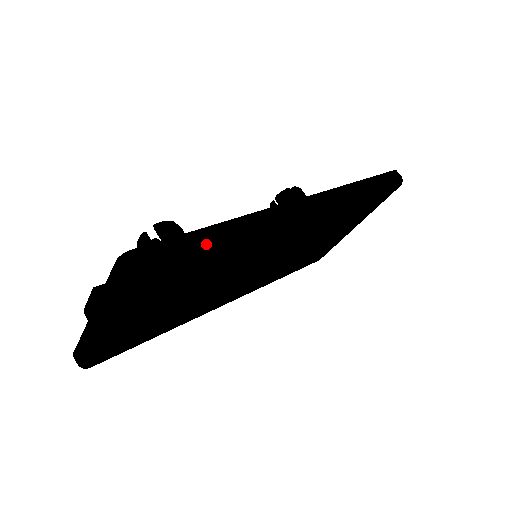
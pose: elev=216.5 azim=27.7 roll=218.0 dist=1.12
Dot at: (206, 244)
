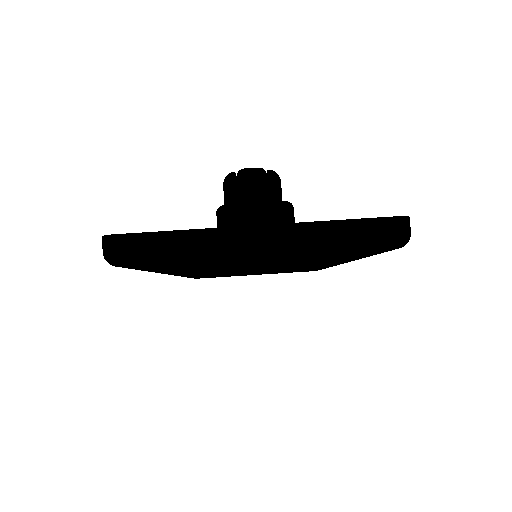
Dot at: occluded
